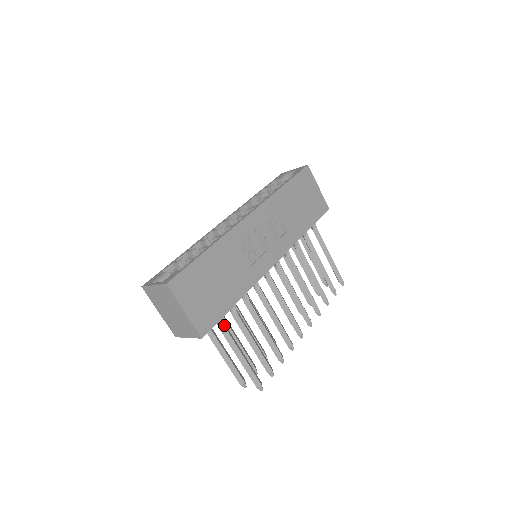
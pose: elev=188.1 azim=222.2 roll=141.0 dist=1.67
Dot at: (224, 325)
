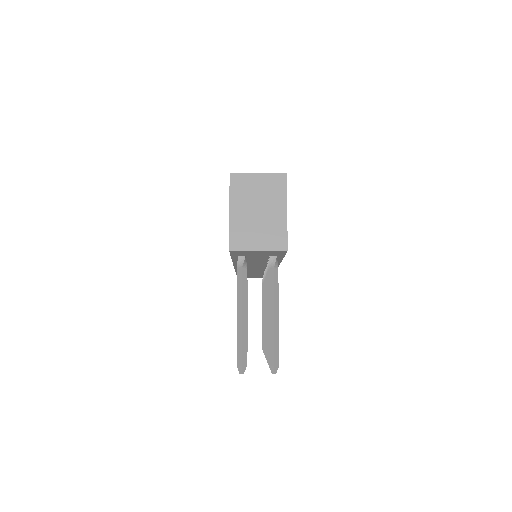
Dot at: (277, 268)
